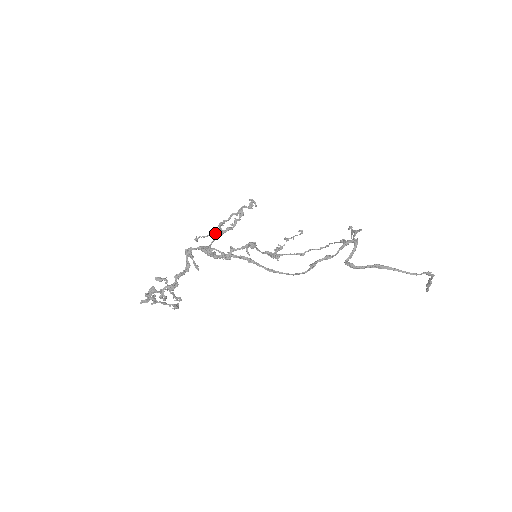
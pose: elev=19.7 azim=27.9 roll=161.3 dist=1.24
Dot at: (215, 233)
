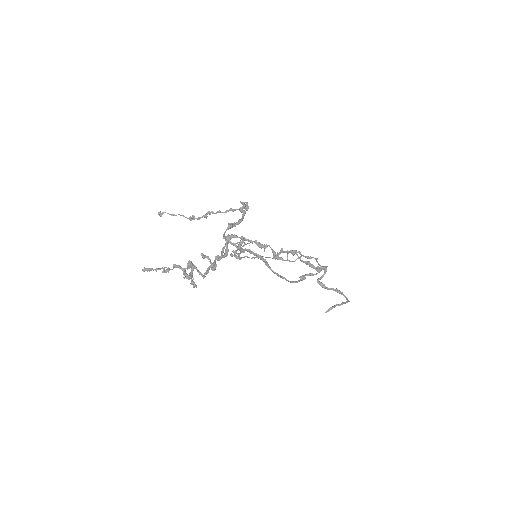
Dot at: (232, 224)
